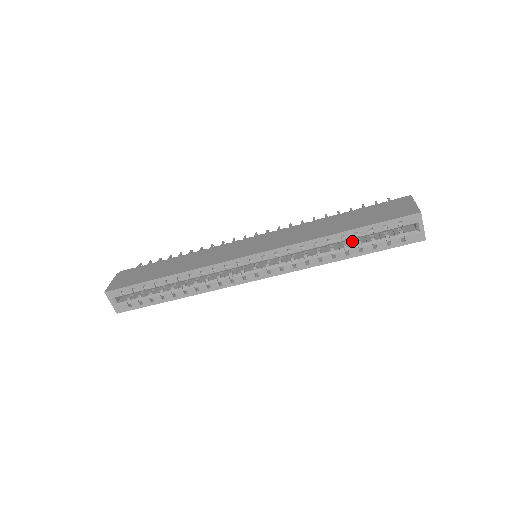
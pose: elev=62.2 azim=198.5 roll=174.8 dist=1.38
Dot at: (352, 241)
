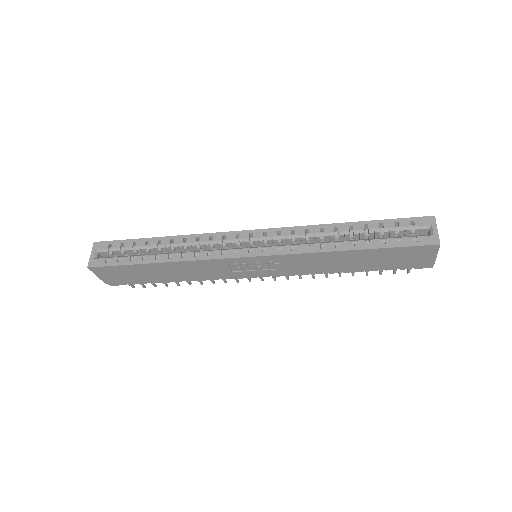
Dot at: occluded
